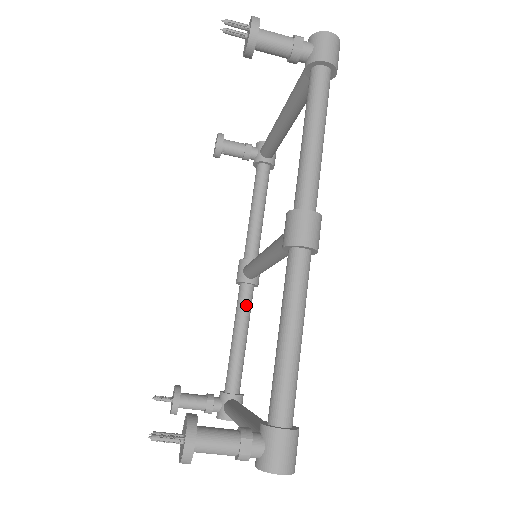
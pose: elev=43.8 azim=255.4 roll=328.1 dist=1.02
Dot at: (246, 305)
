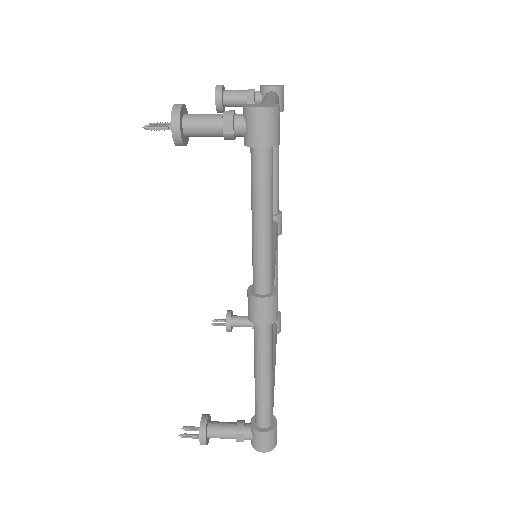
Dot at: occluded
